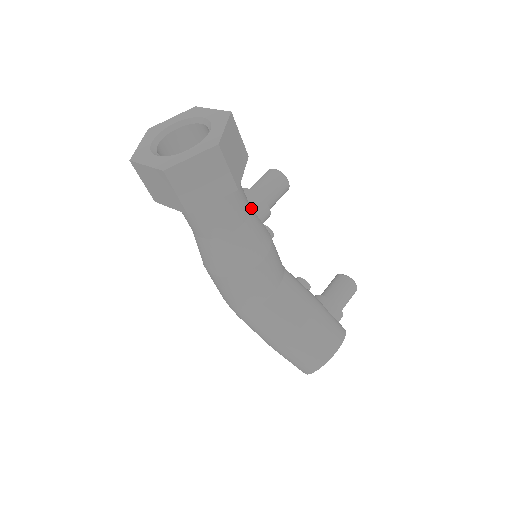
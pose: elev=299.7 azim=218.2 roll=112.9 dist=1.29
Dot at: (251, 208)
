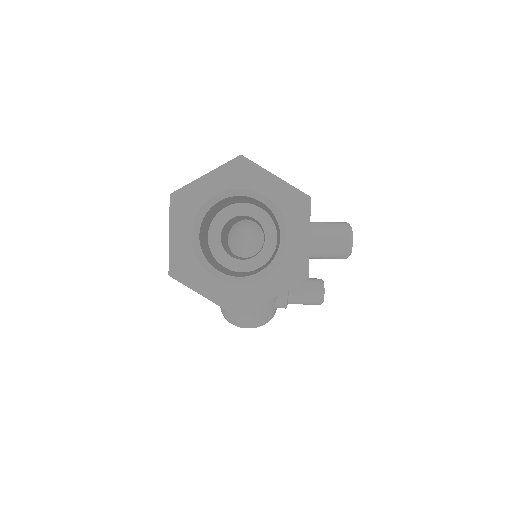
Dot at: occluded
